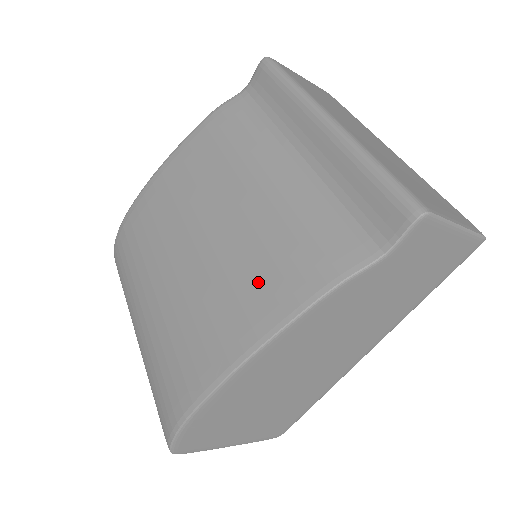
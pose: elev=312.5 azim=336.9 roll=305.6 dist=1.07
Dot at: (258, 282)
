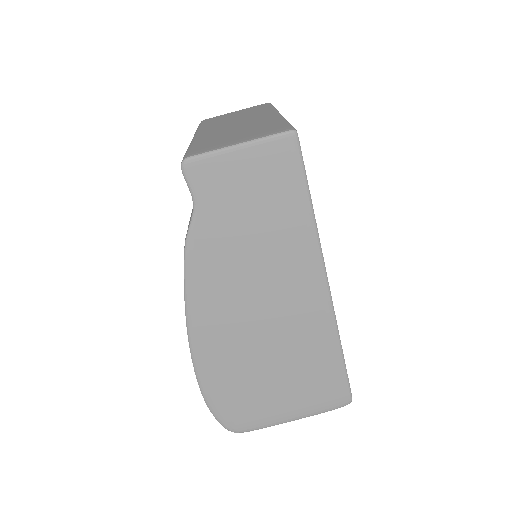
Dot at: occluded
